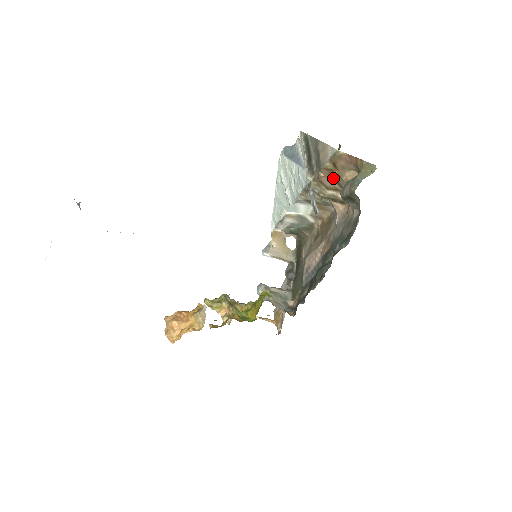
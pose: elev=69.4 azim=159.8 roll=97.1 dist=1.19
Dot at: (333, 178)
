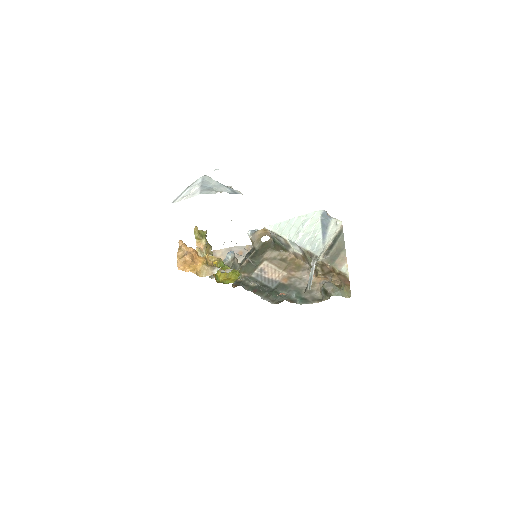
Dot at: (330, 271)
